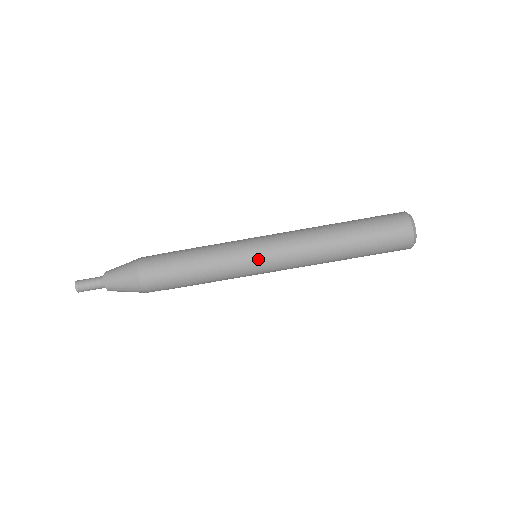
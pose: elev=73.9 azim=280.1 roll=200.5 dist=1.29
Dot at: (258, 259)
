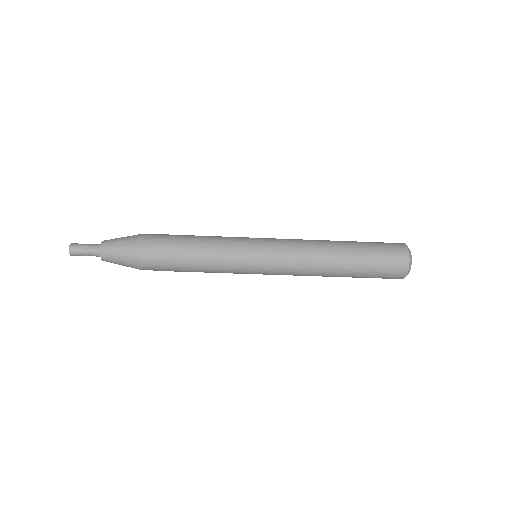
Dot at: (259, 267)
